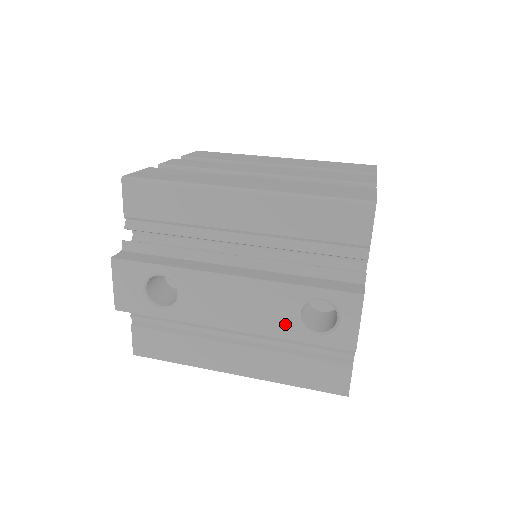
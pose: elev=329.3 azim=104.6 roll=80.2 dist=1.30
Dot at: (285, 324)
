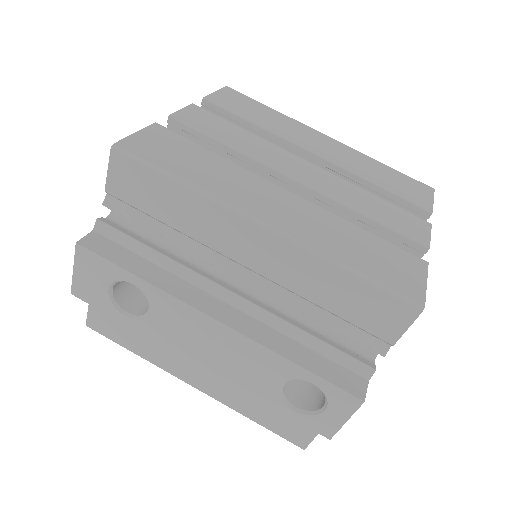
Dot at: (263, 387)
